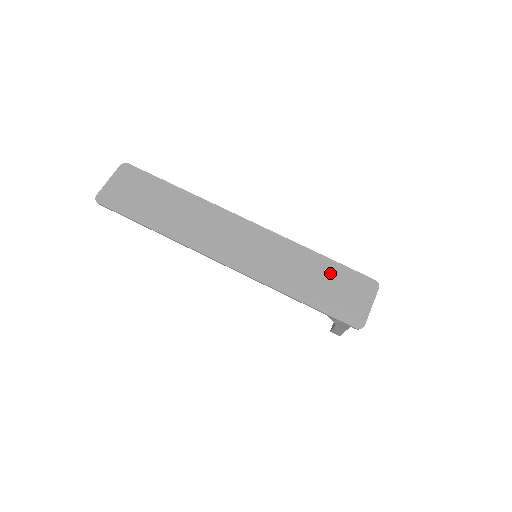
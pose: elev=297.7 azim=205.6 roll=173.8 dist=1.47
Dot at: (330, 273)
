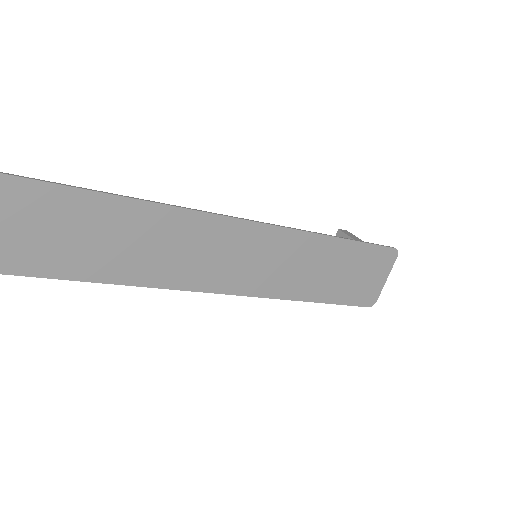
Dot at: (349, 258)
